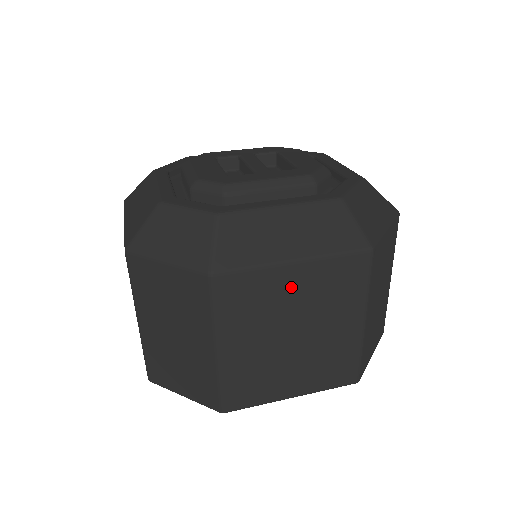
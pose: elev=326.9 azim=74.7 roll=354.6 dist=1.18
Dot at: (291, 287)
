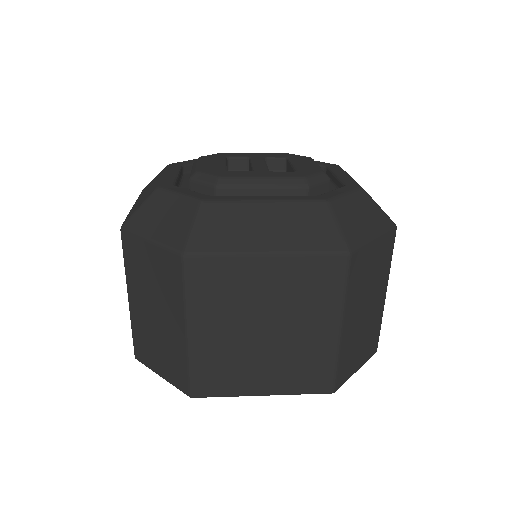
Dot at: (263, 279)
